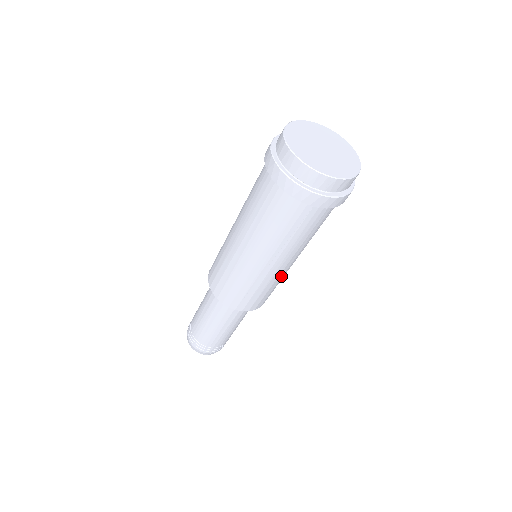
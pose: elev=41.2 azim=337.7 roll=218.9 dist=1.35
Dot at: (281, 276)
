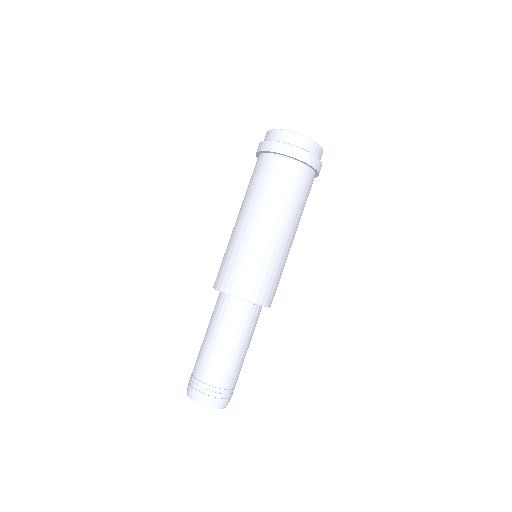
Dot at: (259, 247)
